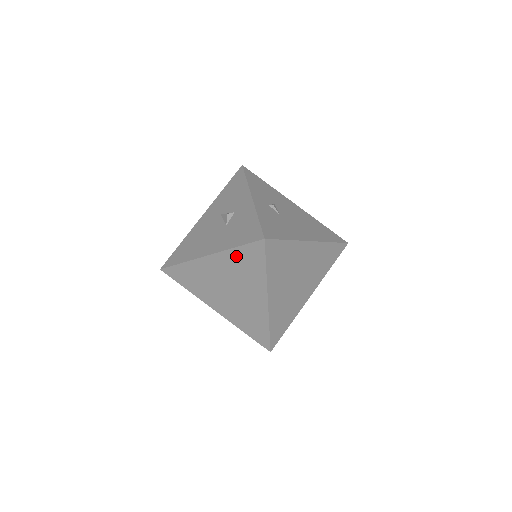
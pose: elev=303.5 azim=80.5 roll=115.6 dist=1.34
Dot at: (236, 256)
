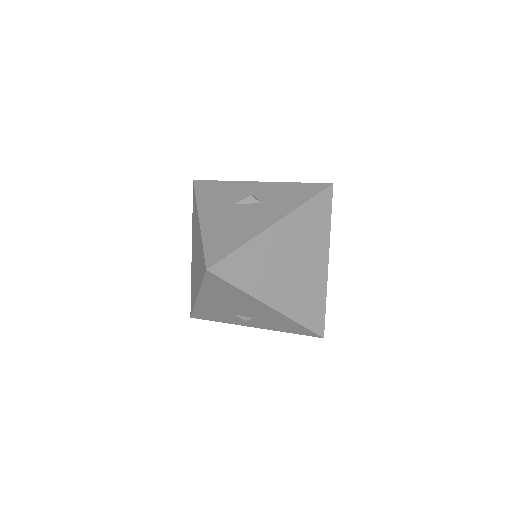
Dot at: (306, 213)
